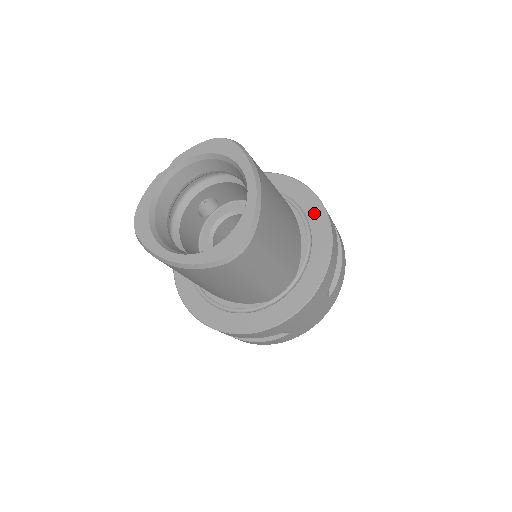
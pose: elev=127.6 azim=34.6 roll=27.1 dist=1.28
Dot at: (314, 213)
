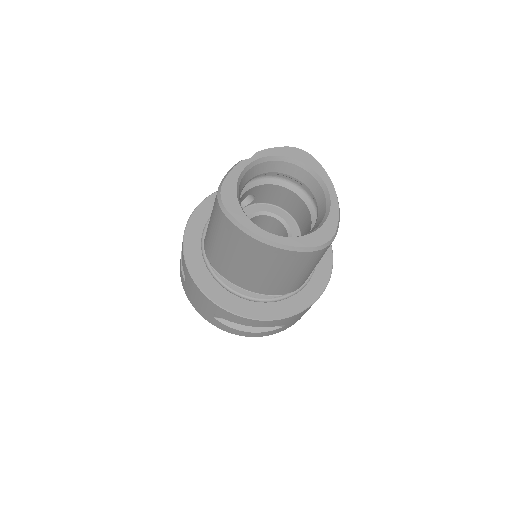
Dot at: occluded
